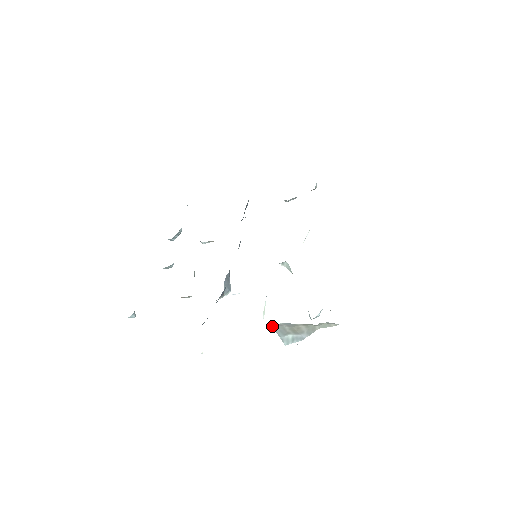
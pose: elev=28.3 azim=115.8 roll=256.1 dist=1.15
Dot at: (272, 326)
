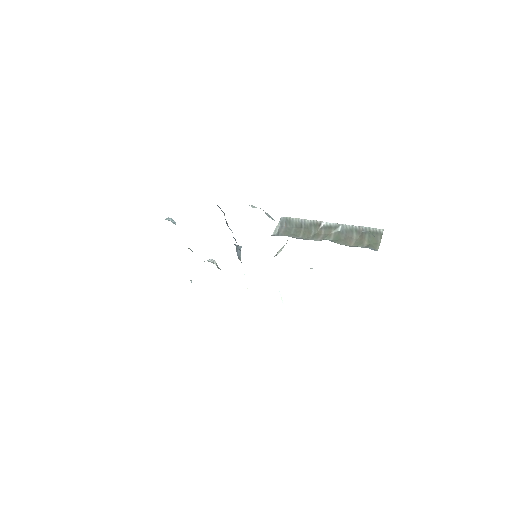
Dot at: occluded
